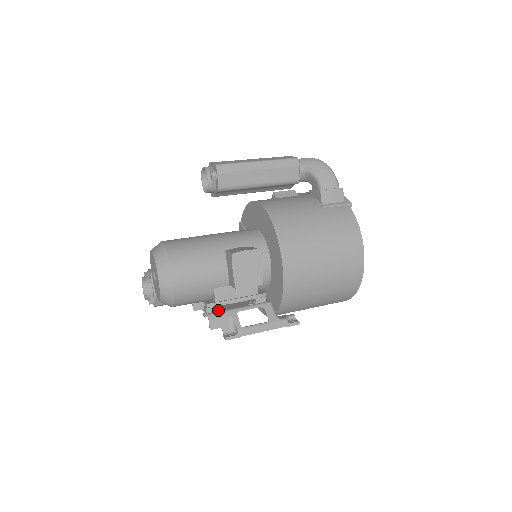
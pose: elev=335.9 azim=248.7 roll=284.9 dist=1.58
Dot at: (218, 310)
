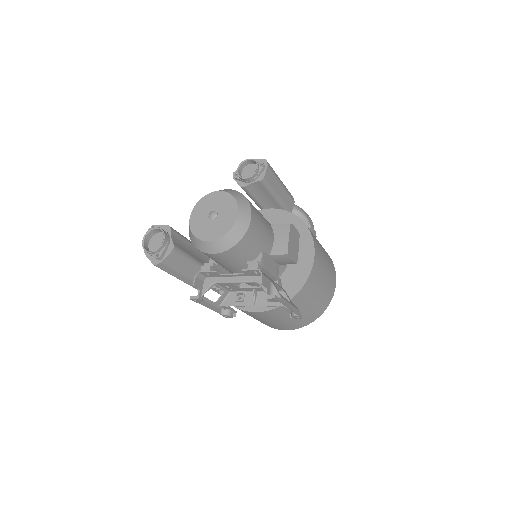
Dot at: occluded
